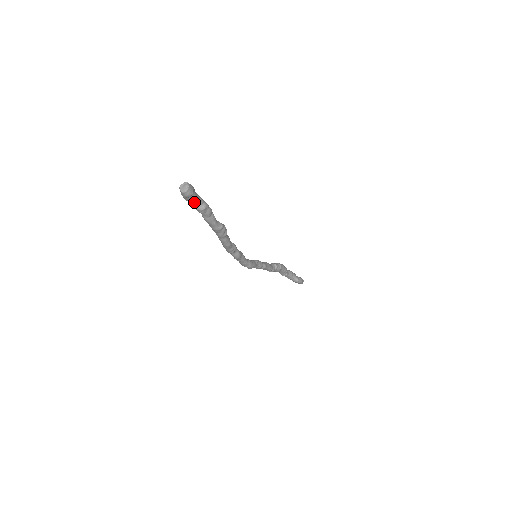
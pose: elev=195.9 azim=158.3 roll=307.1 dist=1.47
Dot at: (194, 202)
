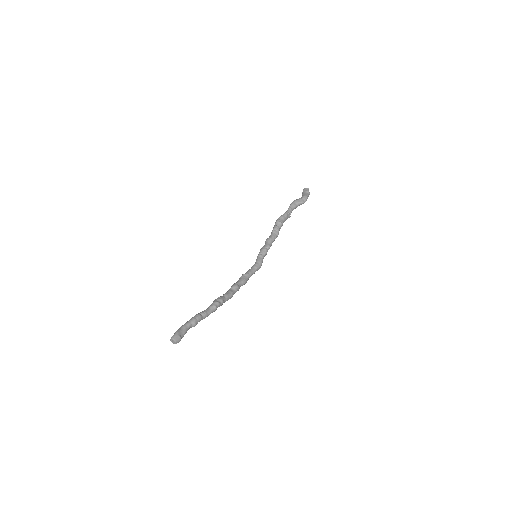
Dot at: occluded
